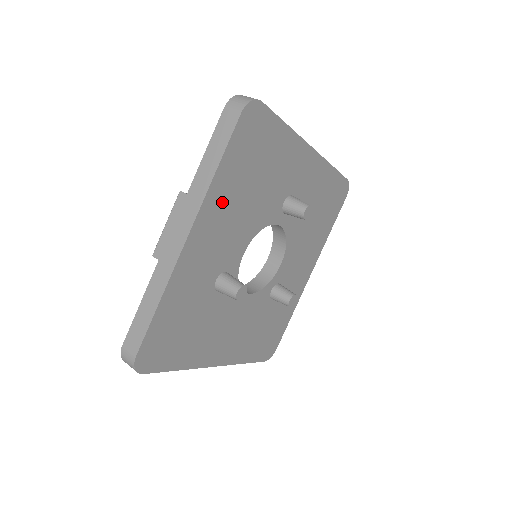
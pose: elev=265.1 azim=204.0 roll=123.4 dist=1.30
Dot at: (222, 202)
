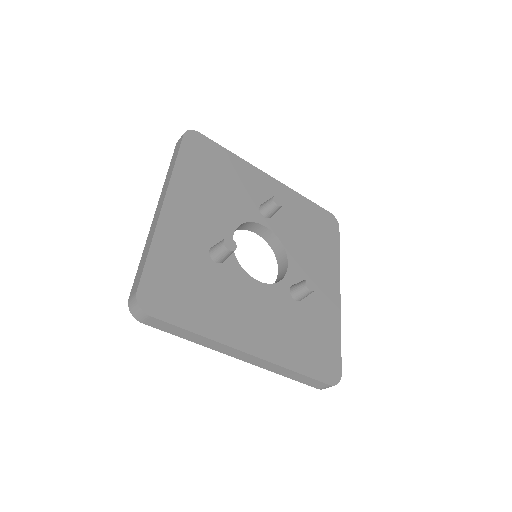
Dot at: (190, 187)
